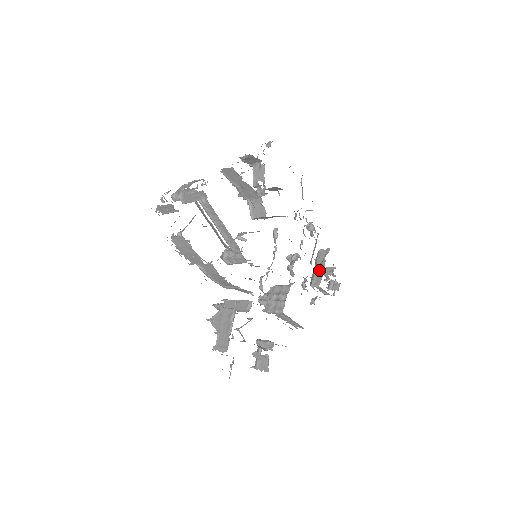
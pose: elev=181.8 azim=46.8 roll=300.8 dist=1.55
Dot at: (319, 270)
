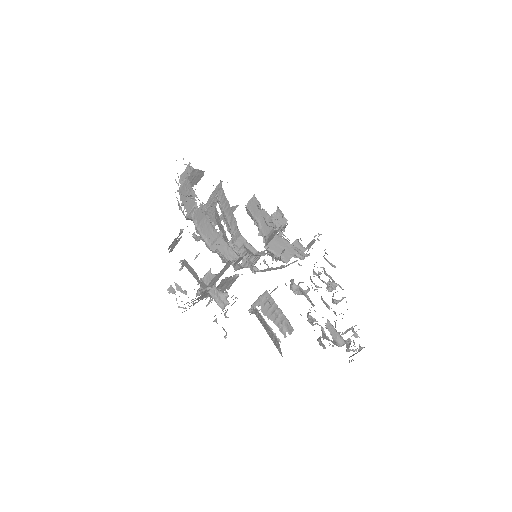
Dot at: occluded
